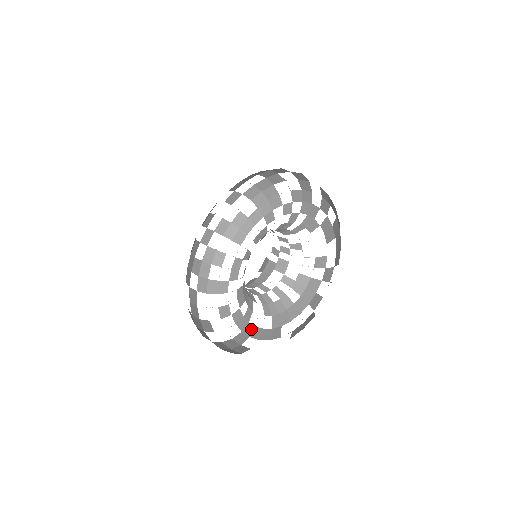
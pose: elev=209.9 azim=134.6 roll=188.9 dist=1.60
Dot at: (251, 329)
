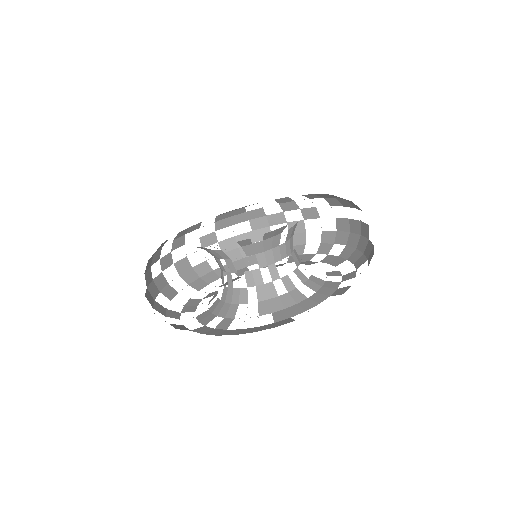
Dot at: (234, 331)
